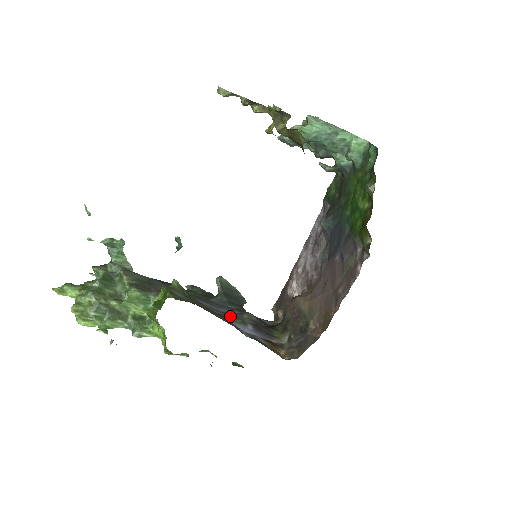
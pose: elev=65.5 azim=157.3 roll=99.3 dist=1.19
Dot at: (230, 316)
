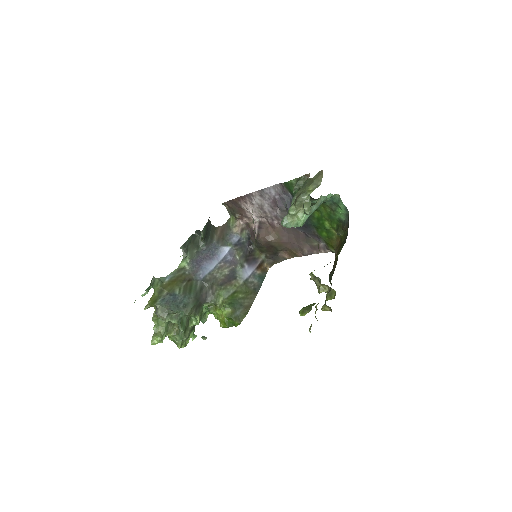
Dot at: (232, 266)
